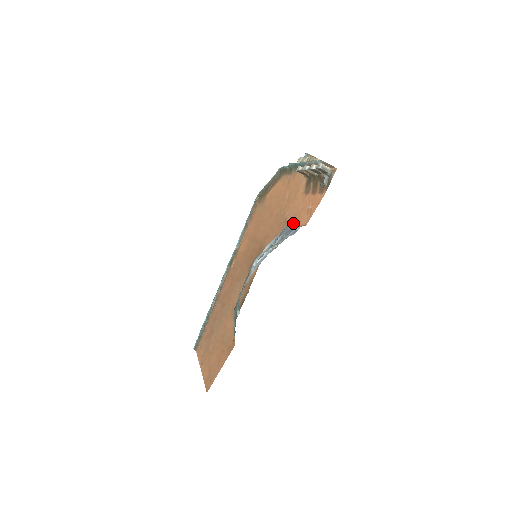
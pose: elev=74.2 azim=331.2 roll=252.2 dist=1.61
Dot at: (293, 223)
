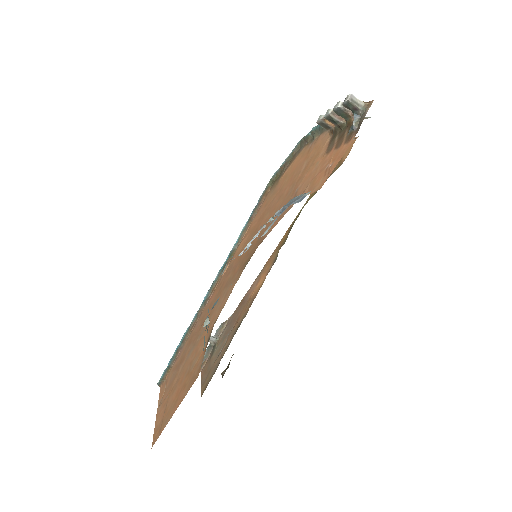
Dot at: occluded
